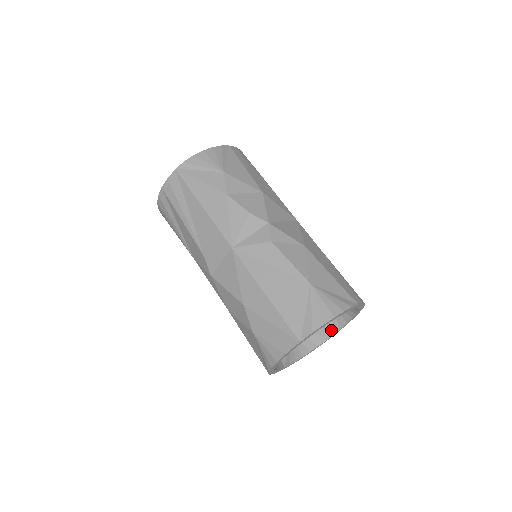
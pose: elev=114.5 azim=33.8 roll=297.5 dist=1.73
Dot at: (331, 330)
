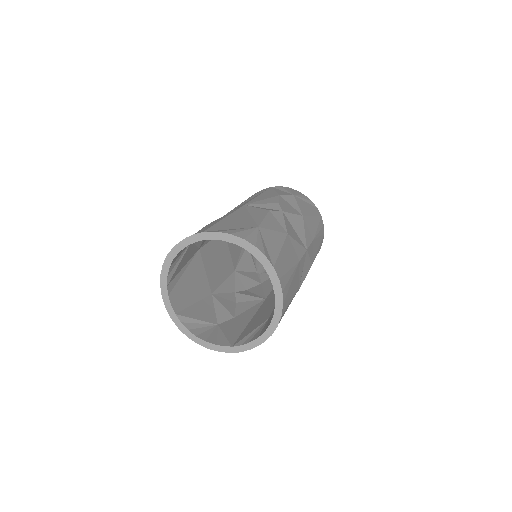
Dot at: (241, 342)
